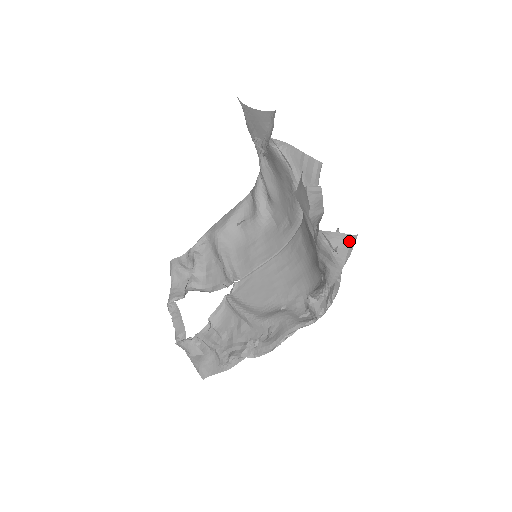
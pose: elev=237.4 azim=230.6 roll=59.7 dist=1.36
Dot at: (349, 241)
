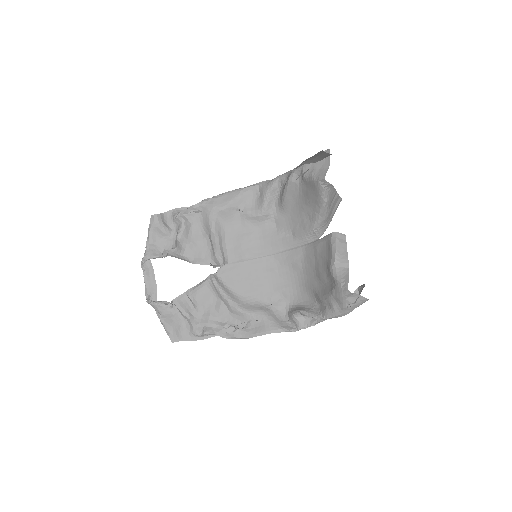
Dot at: (363, 302)
